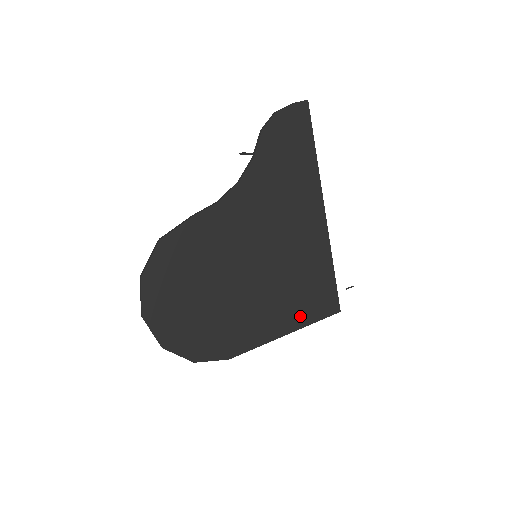
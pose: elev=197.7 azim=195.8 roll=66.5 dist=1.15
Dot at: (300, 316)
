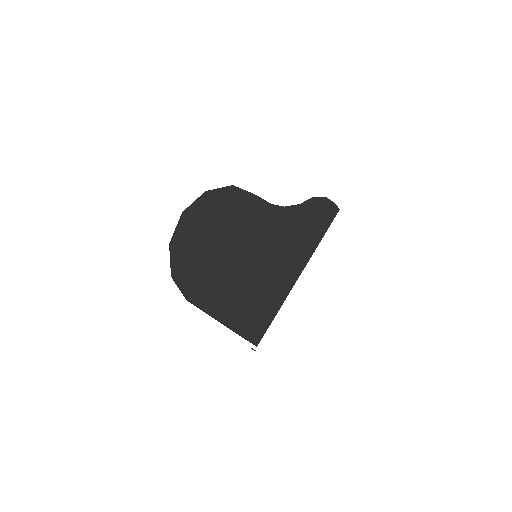
Dot at: (240, 322)
